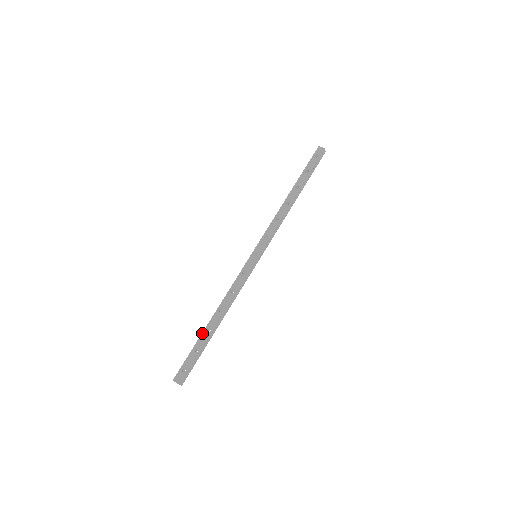
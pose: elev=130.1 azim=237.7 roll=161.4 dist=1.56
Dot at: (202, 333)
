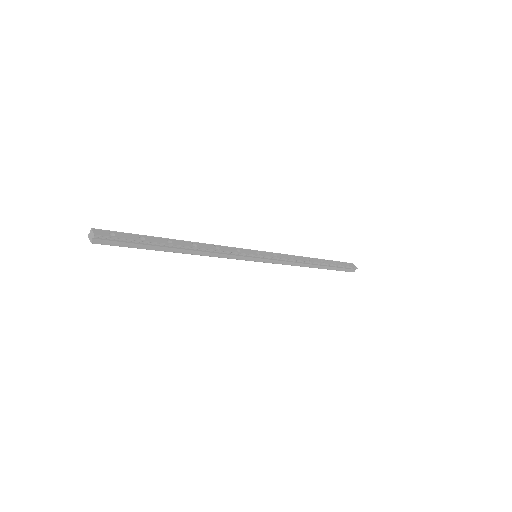
Dot at: (160, 237)
